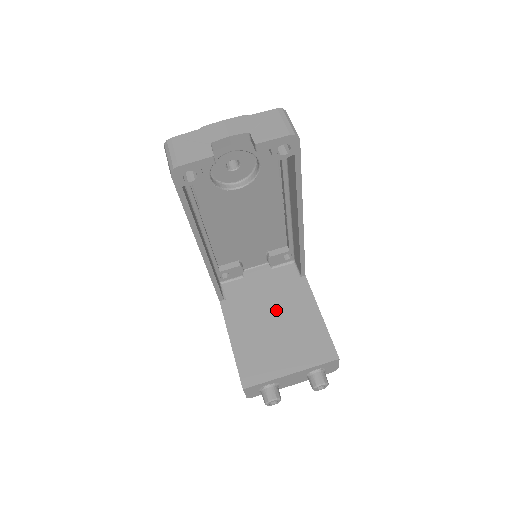
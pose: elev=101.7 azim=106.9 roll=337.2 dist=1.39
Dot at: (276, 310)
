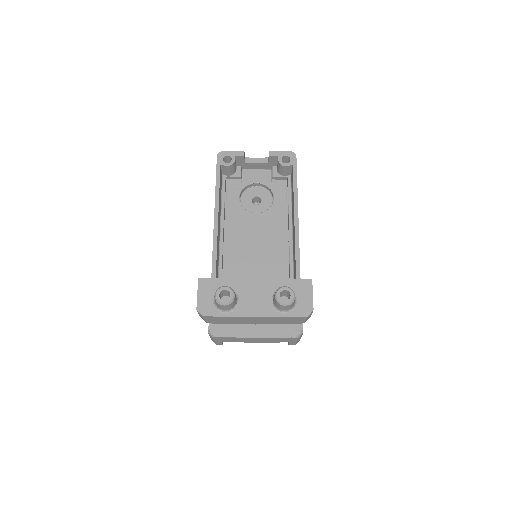
Dot at: occluded
